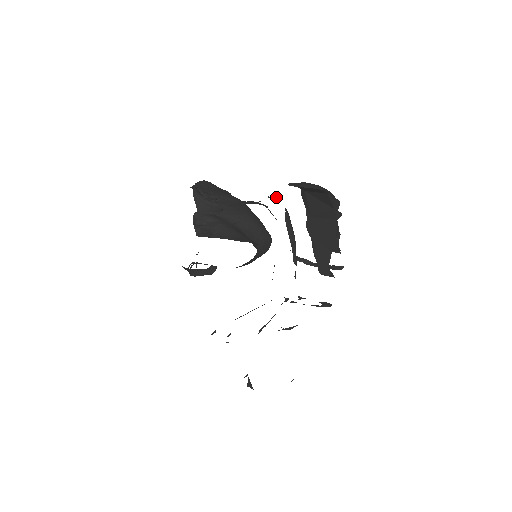
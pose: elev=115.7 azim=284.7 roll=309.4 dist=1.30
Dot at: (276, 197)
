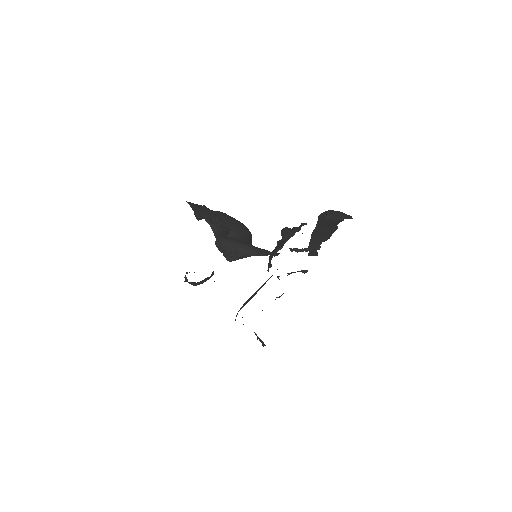
Dot at: (305, 223)
